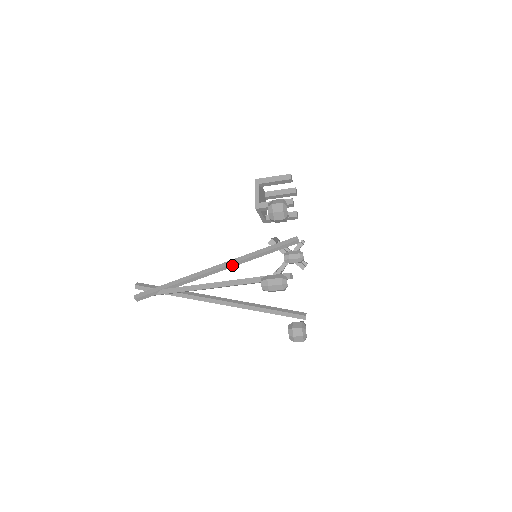
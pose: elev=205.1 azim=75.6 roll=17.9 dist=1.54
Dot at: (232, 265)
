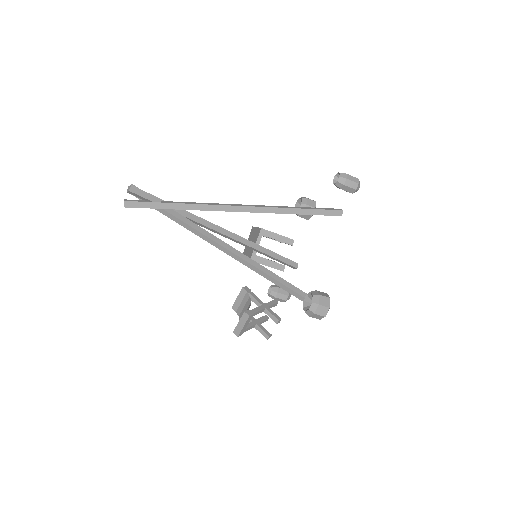
Dot at: (239, 239)
